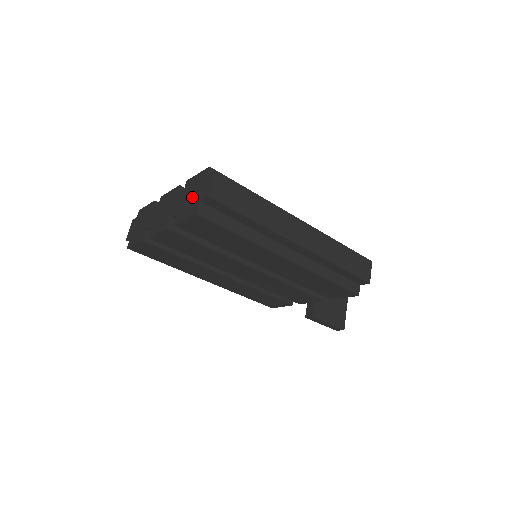
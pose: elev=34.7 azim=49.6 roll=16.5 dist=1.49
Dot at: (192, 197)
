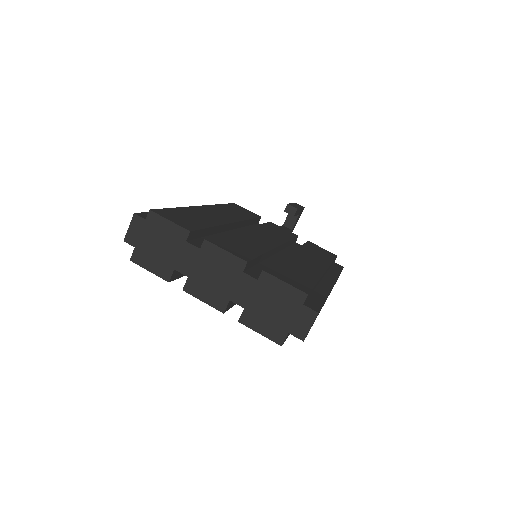
Dot at: (274, 312)
